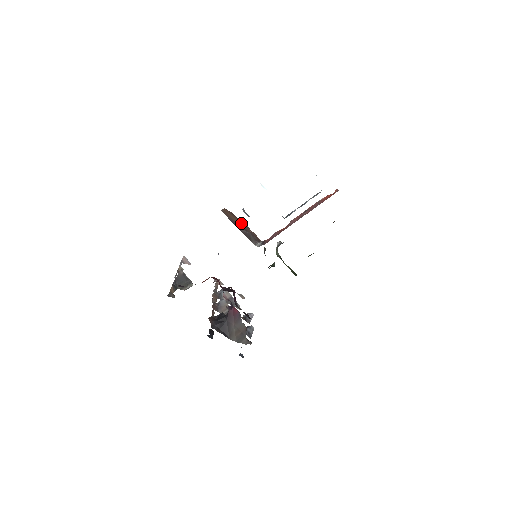
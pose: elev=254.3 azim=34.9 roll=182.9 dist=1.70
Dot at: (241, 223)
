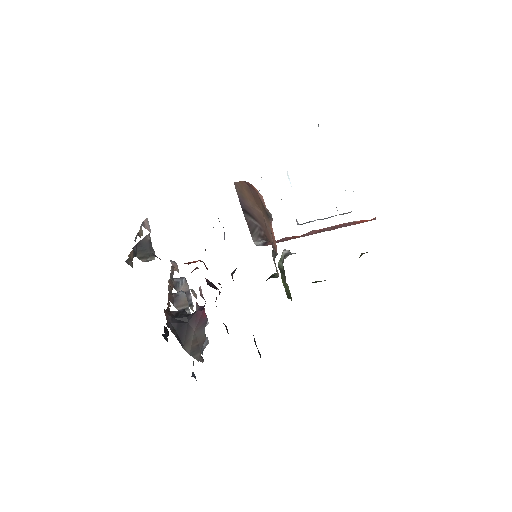
Dot at: (257, 208)
